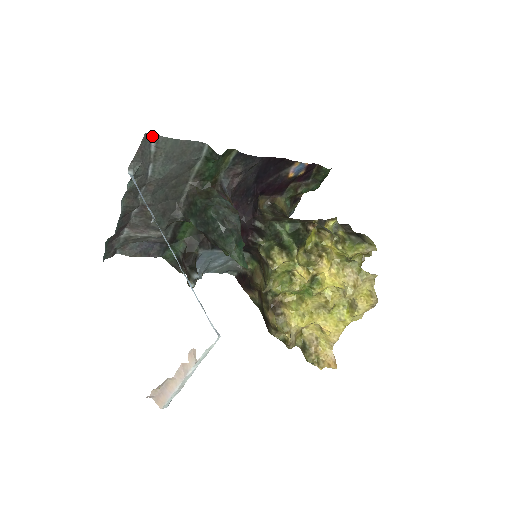
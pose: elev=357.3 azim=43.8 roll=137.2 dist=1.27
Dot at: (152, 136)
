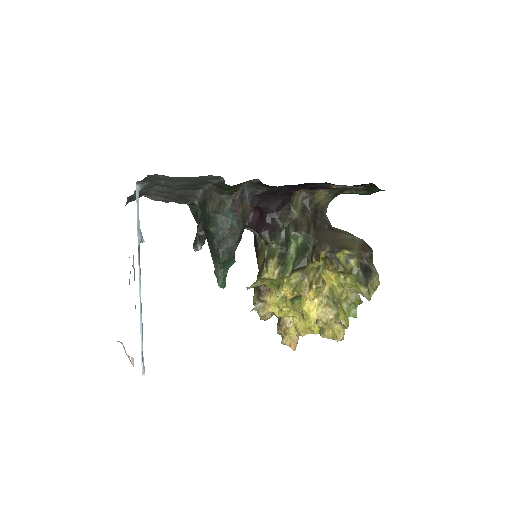
Dot at: (157, 174)
